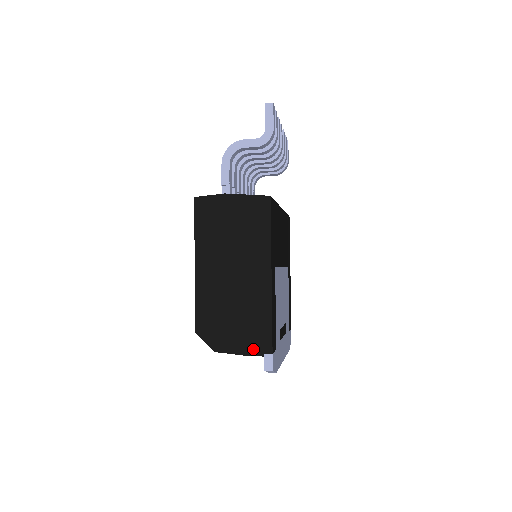
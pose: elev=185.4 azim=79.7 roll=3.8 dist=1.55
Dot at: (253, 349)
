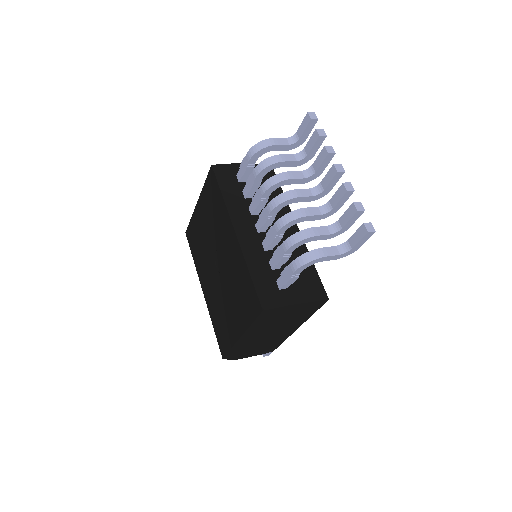
Dot at: (262, 353)
